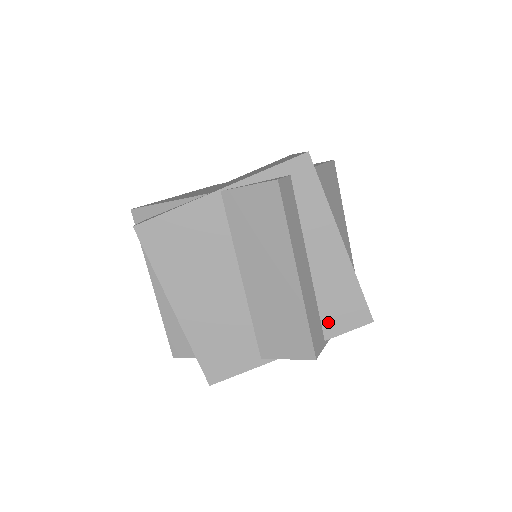
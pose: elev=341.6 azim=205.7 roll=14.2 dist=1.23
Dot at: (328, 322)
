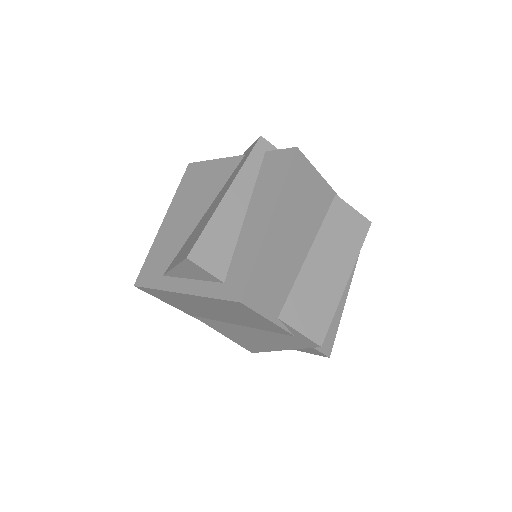
Dot at: occluded
